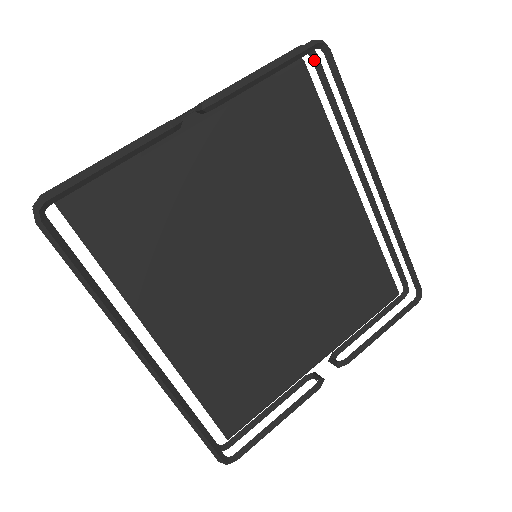
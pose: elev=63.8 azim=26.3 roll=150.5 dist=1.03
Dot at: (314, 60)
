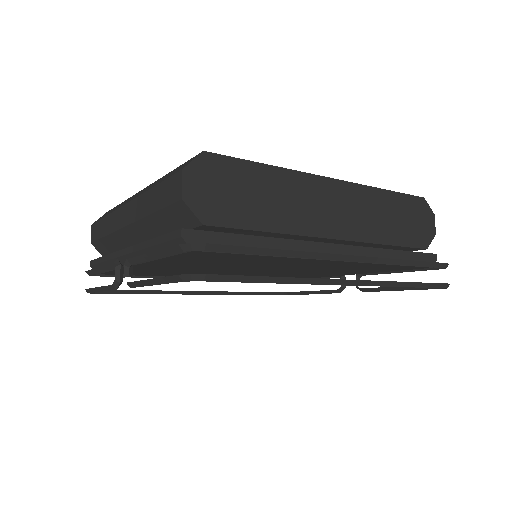
Dot at: (206, 247)
